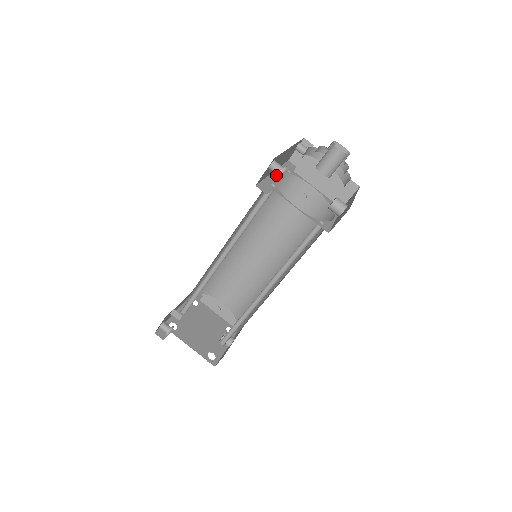
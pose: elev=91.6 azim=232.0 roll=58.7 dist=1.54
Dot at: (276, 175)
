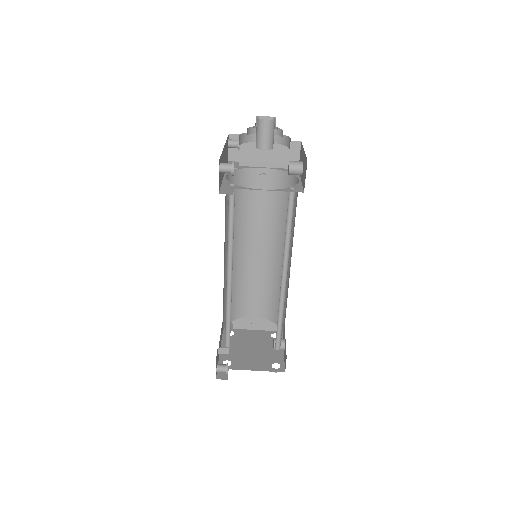
Dot at: (227, 178)
